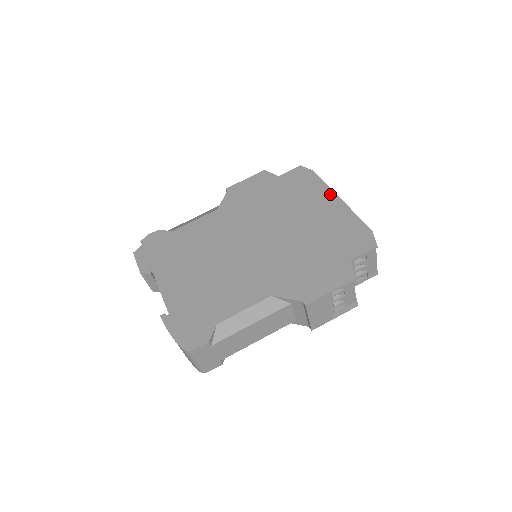
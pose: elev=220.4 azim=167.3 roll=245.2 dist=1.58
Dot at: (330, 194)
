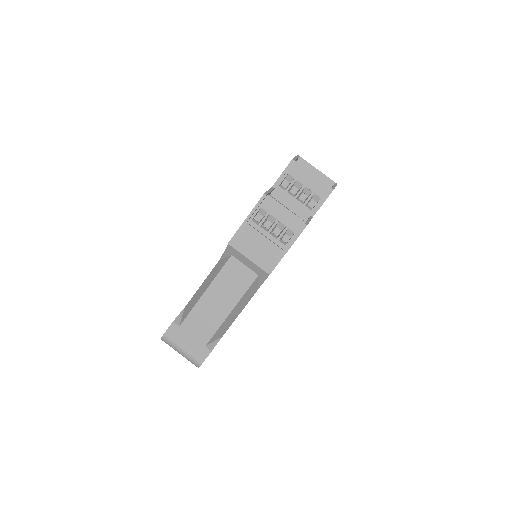
Dot at: occluded
